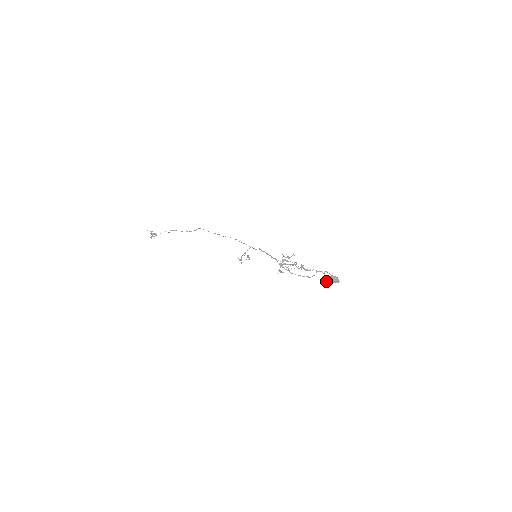
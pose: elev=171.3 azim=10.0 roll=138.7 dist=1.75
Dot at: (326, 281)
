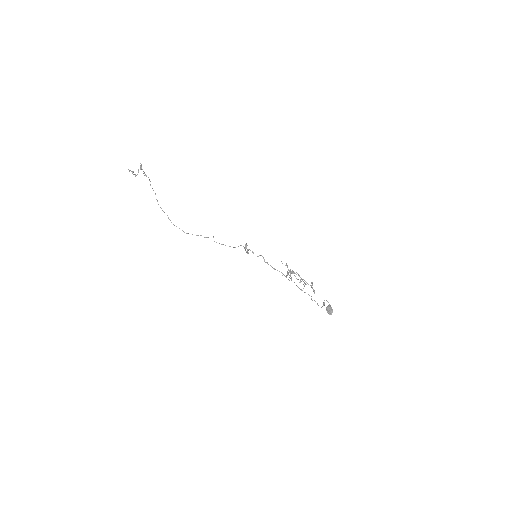
Dot at: occluded
